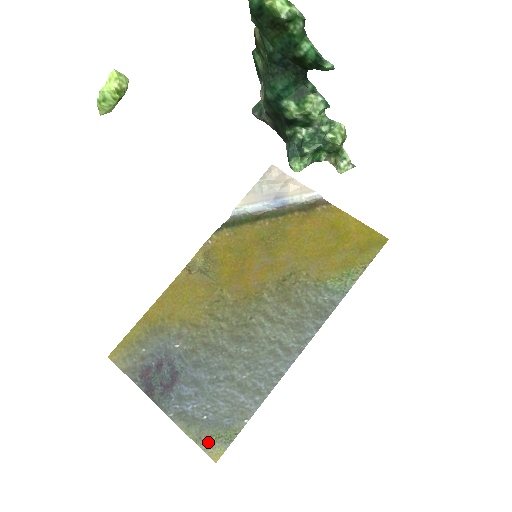
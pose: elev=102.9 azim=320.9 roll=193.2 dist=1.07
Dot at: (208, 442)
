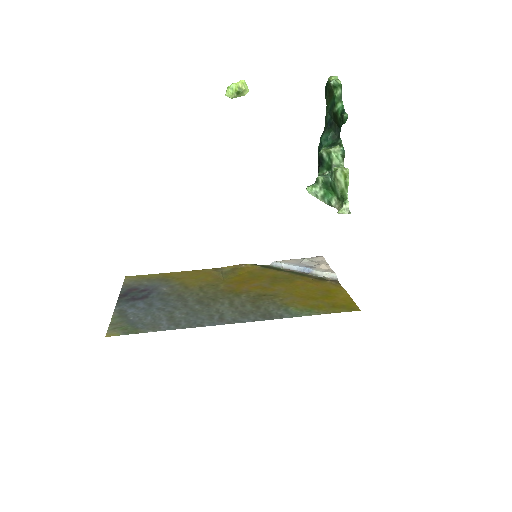
Dot at: (116, 327)
